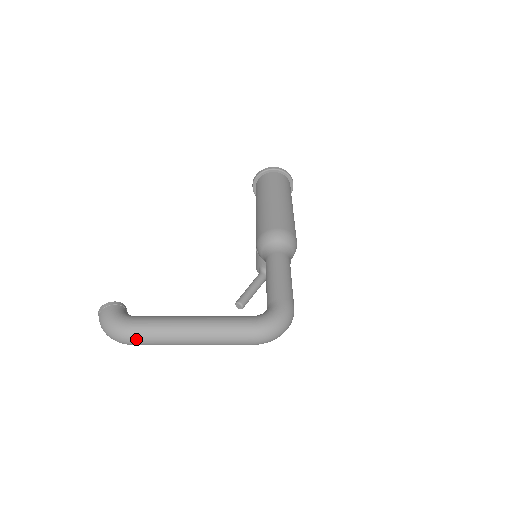
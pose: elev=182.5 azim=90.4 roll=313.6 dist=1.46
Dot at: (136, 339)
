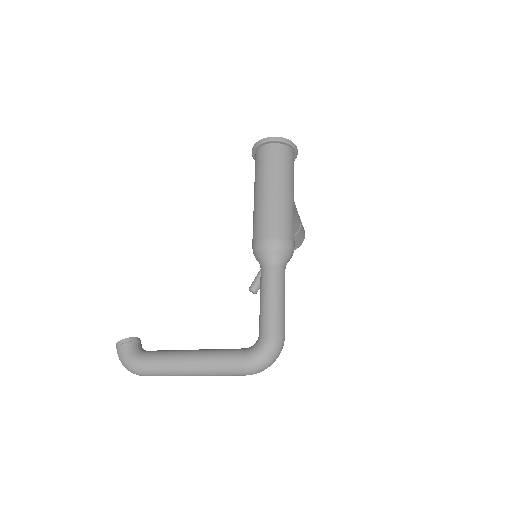
Dot at: (148, 375)
